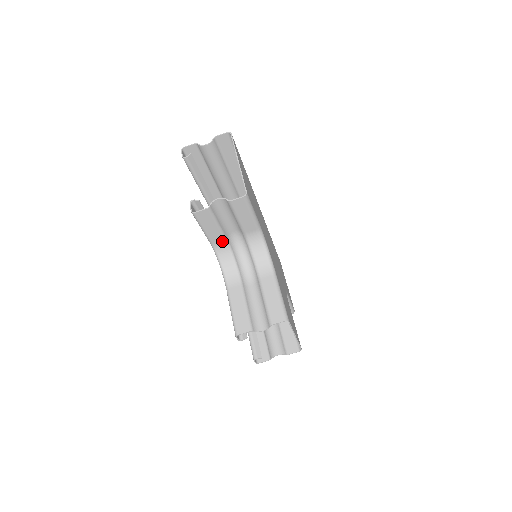
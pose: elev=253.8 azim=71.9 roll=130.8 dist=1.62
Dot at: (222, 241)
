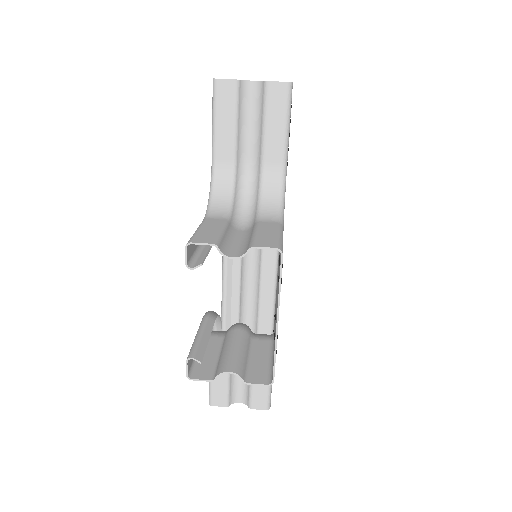
Dot at: (229, 160)
